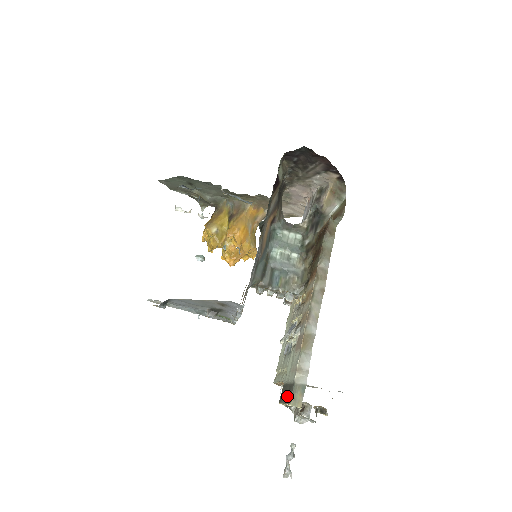
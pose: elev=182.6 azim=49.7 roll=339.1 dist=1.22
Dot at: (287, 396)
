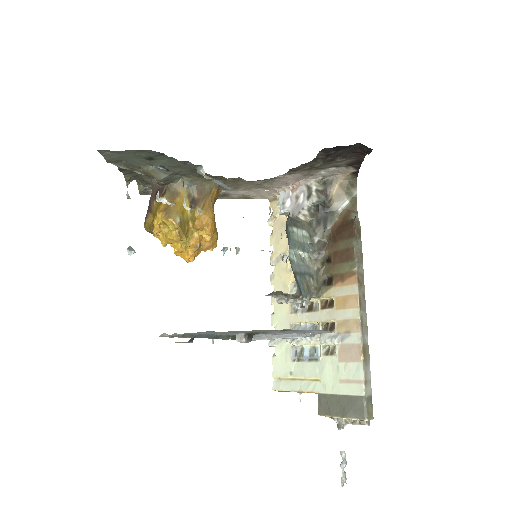
Dot at: (351, 410)
